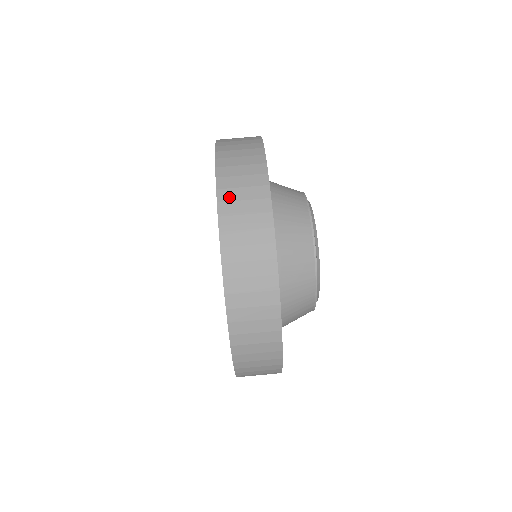
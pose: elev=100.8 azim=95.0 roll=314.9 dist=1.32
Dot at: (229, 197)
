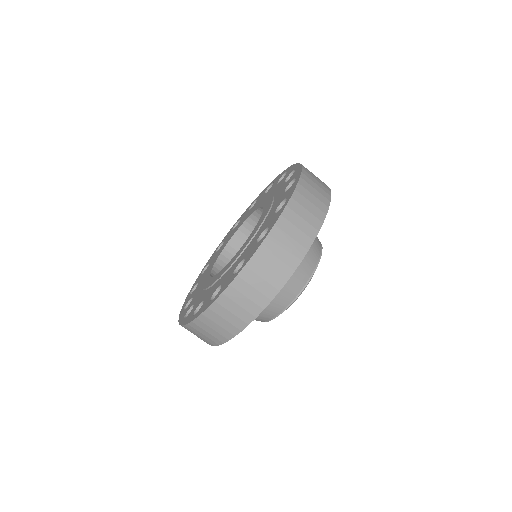
Dot at: (290, 218)
